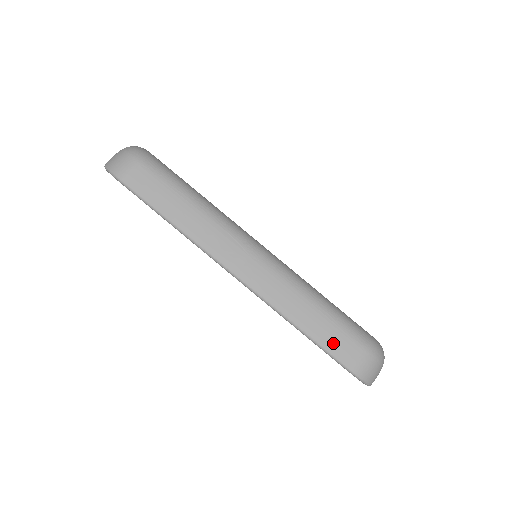
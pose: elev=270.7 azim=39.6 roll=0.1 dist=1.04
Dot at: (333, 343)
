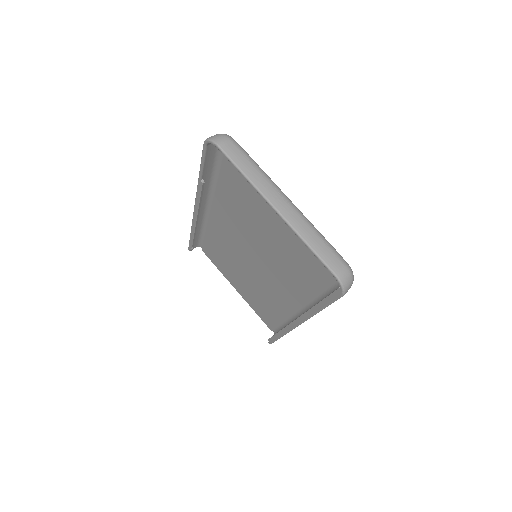
Dot at: (327, 257)
